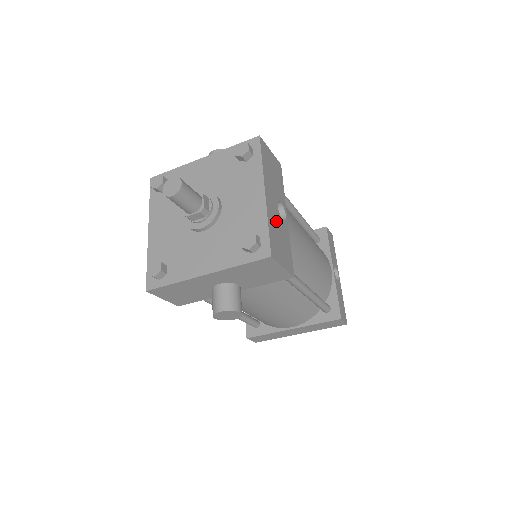
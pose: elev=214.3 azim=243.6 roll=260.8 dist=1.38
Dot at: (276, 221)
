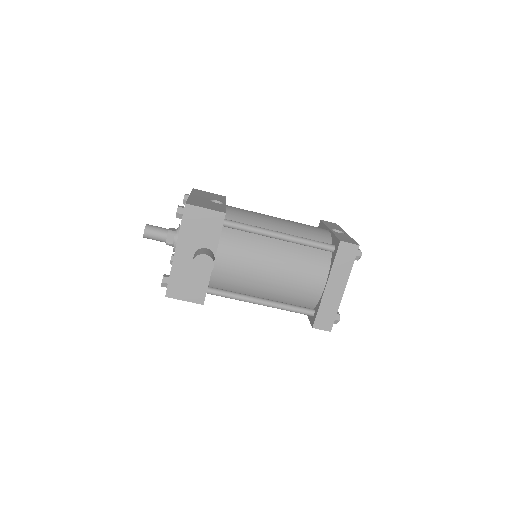
Dot at: (203, 201)
